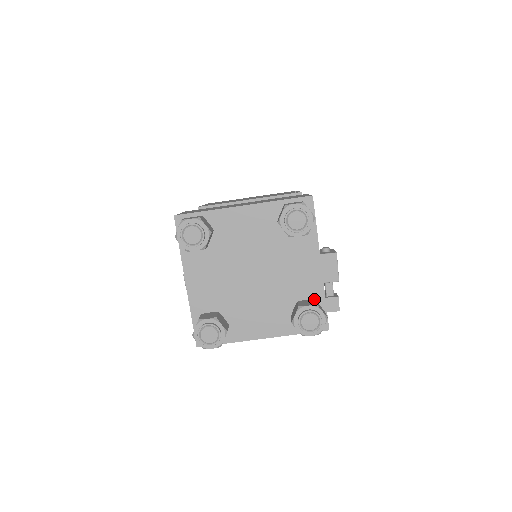
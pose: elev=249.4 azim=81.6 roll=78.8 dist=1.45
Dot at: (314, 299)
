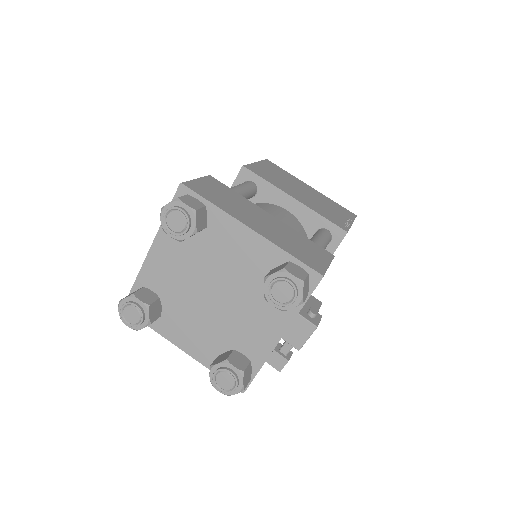
Dot at: (250, 361)
